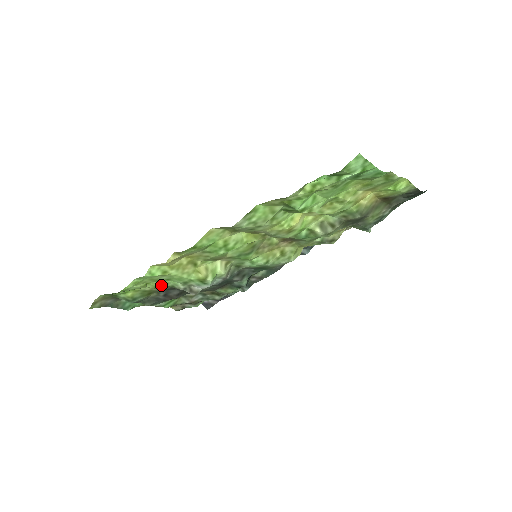
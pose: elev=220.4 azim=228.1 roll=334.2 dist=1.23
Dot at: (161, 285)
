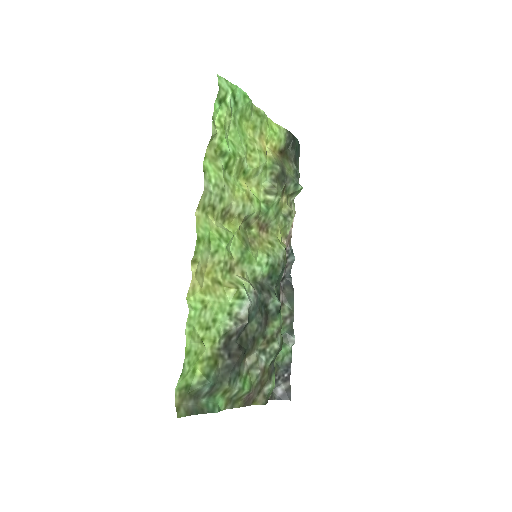
Dot at: (215, 337)
